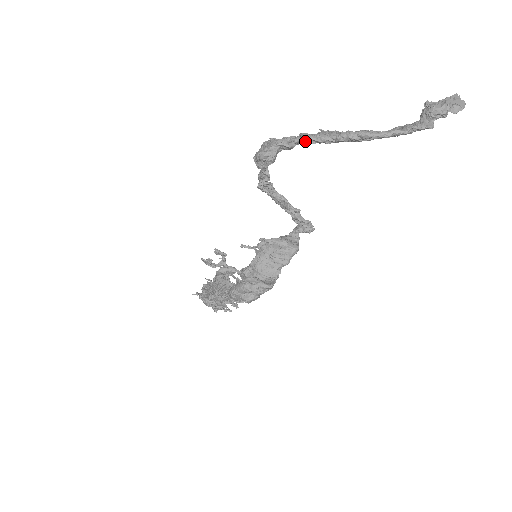
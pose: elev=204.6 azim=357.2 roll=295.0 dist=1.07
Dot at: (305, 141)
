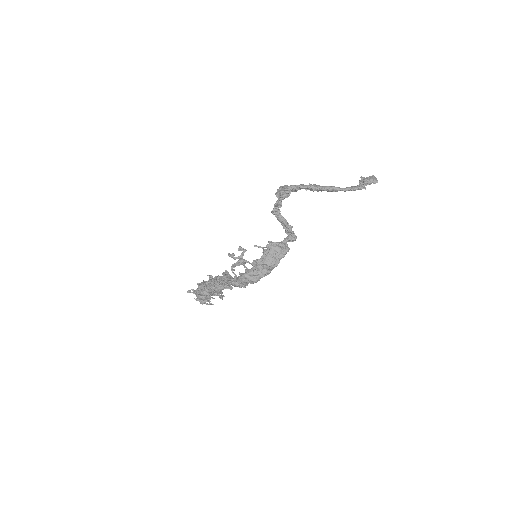
Dot at: occluded
